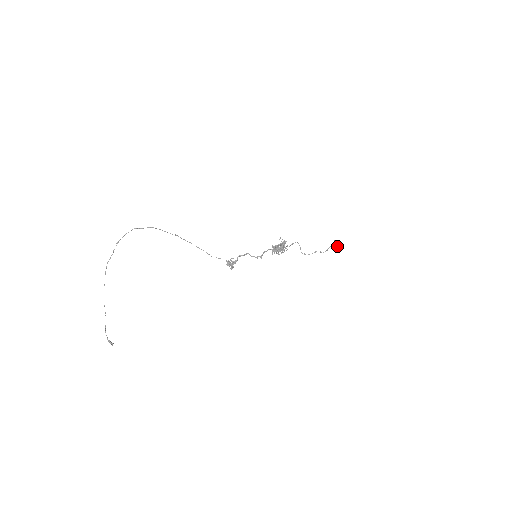
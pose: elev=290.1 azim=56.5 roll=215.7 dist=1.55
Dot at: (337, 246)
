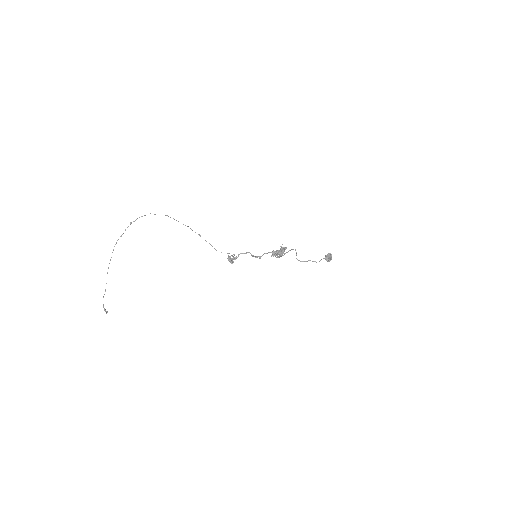
Dot at: (330, 259)
